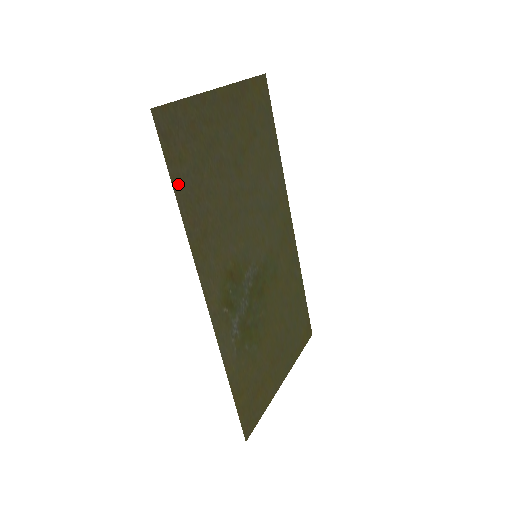
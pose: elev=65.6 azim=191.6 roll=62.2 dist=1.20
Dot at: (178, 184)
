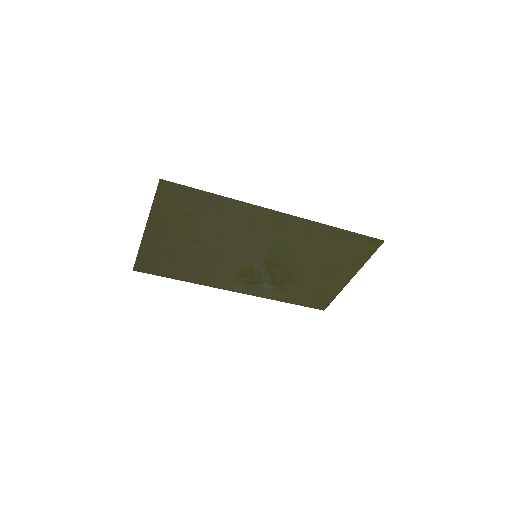
Dot at: (172, 276)
